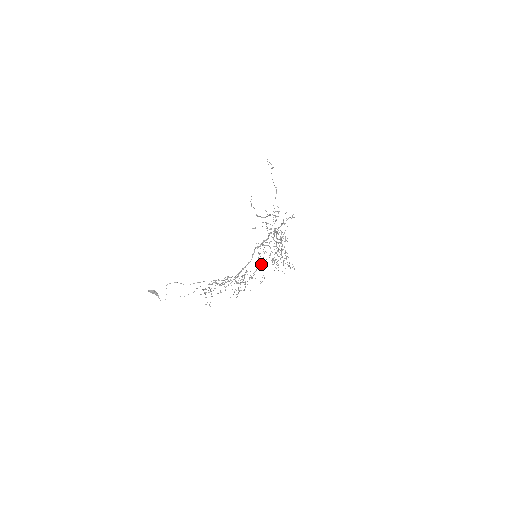
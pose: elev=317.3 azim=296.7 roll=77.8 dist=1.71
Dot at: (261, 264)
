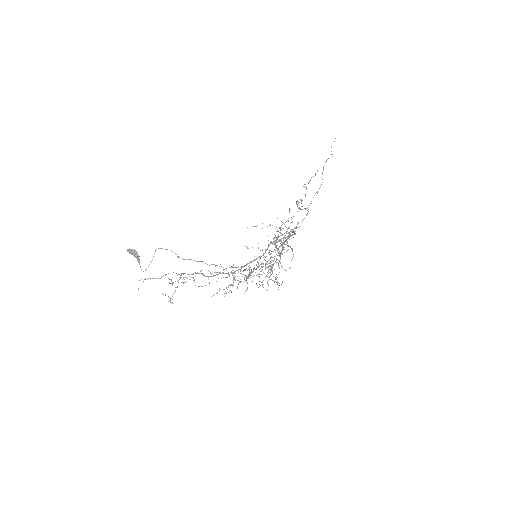
Dot at: occluded
